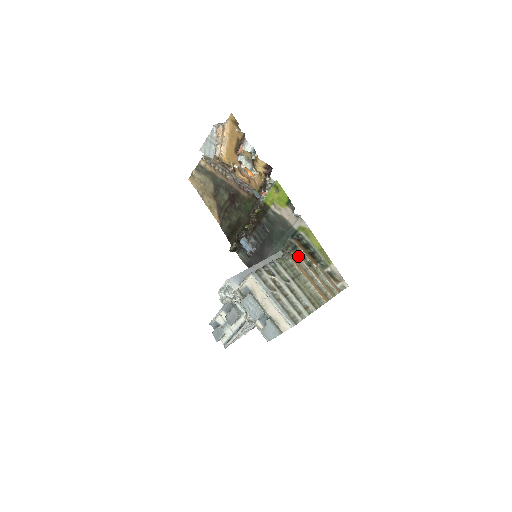
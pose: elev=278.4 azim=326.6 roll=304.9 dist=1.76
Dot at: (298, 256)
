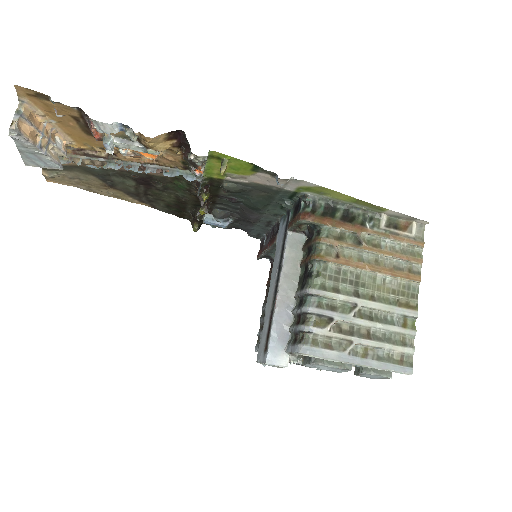
Dot at: (334, 244)
